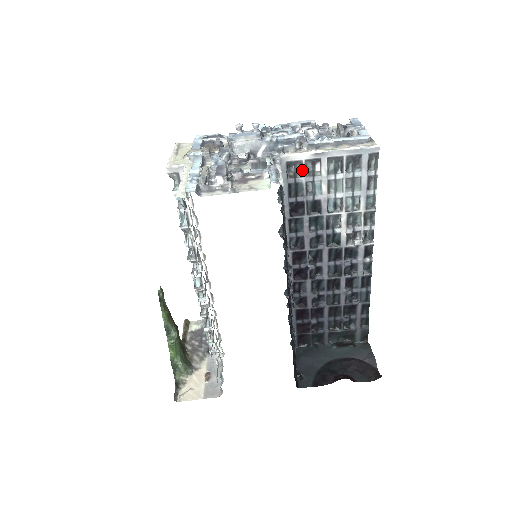
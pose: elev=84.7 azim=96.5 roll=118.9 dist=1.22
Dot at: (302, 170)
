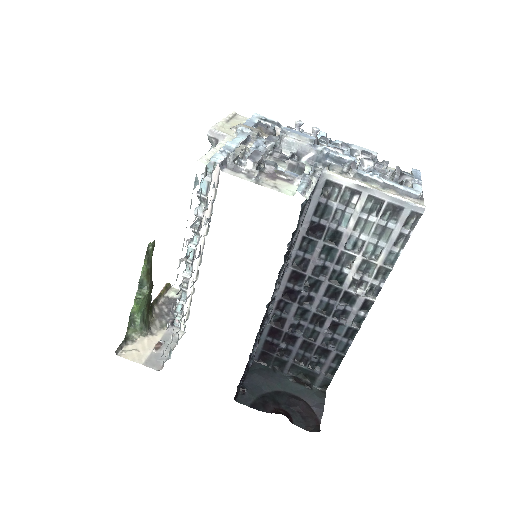
Dot at: (338, 195)
